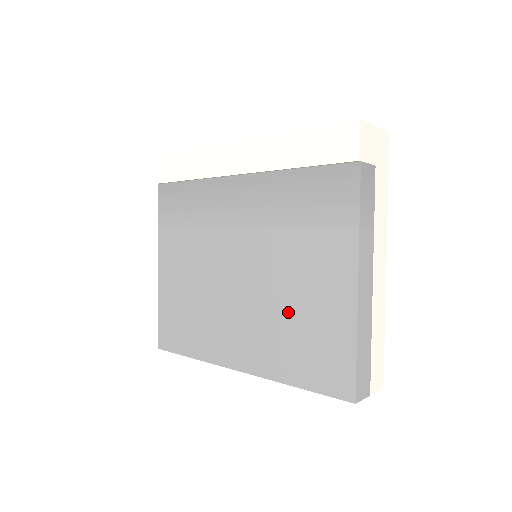
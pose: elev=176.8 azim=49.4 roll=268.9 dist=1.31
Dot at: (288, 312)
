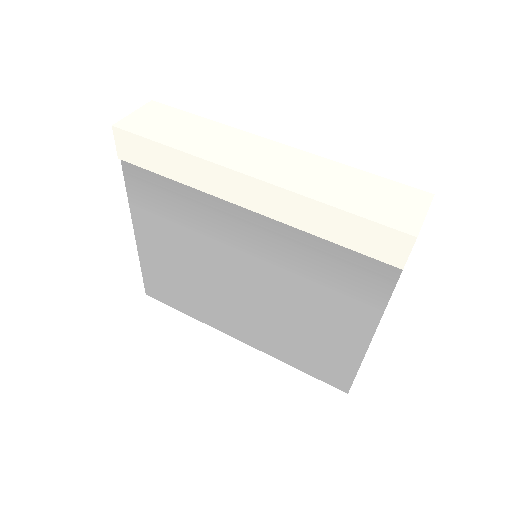
Dot at: (296, 330)
